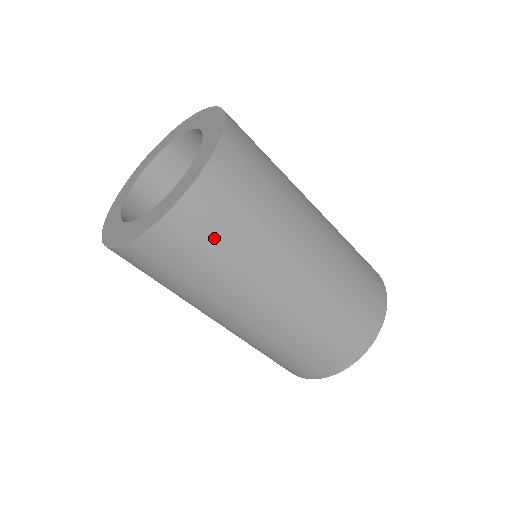
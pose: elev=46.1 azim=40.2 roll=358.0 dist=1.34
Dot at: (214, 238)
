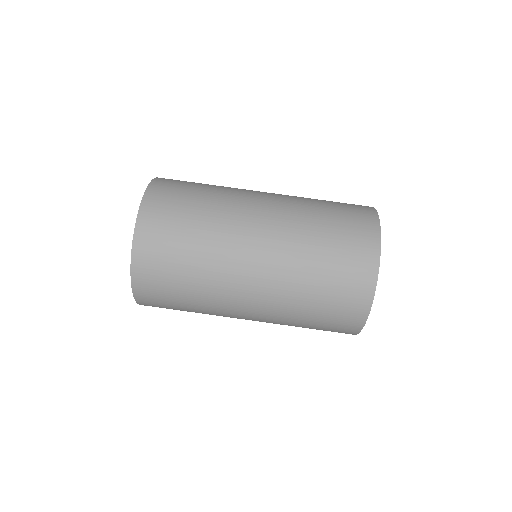
Dot at: (173, 239)
